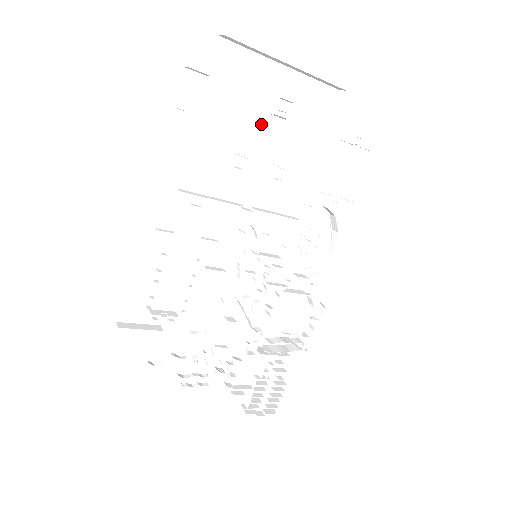
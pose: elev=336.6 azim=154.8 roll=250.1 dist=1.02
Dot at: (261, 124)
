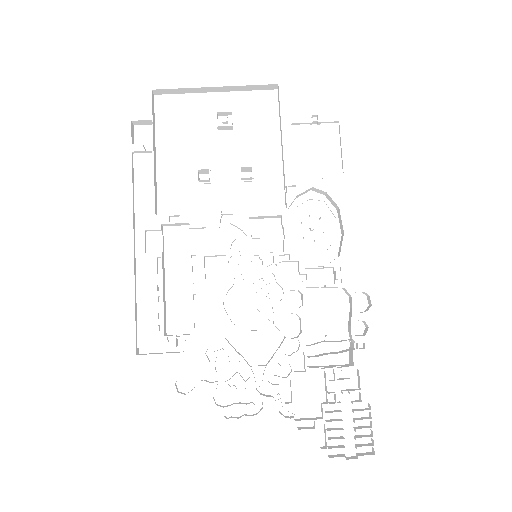
Dot at: (214, 142)
